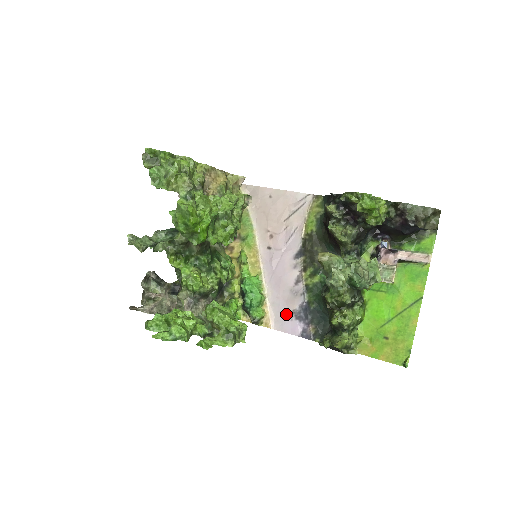
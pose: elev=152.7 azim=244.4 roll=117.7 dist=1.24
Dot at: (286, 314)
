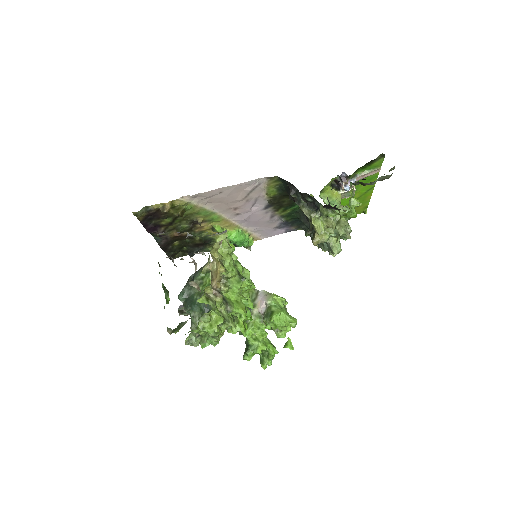
Dot at: (270, 231)
